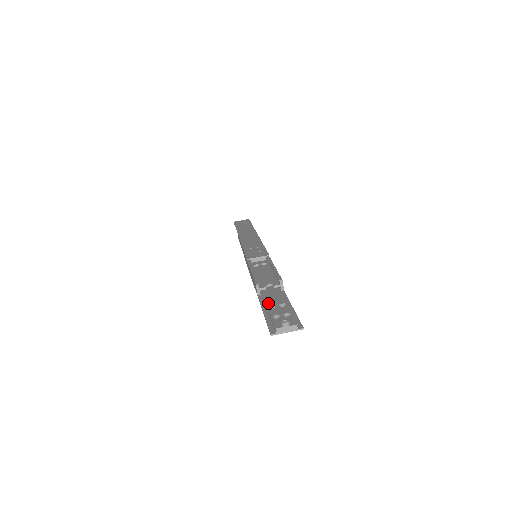
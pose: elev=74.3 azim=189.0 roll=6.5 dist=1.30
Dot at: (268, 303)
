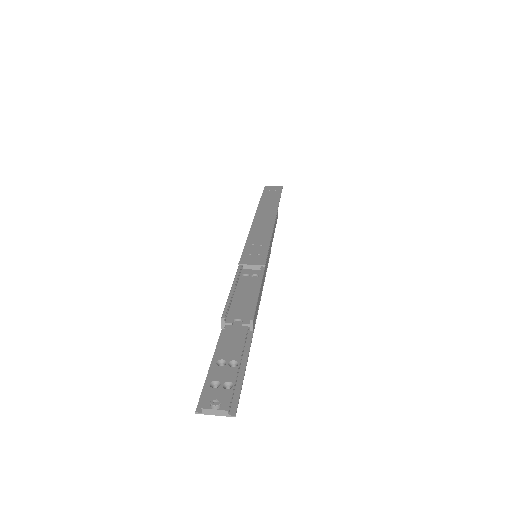
Dot at: (221, 353)
